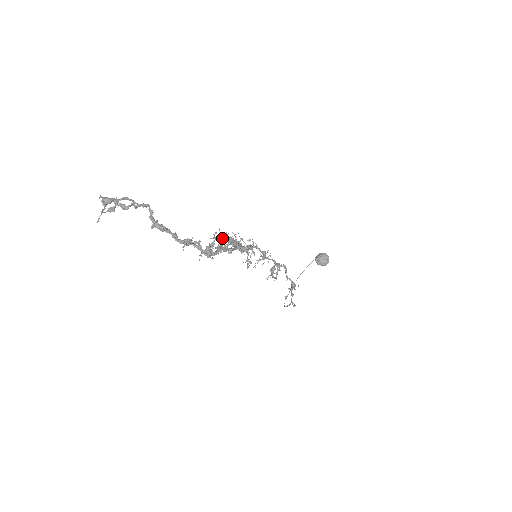
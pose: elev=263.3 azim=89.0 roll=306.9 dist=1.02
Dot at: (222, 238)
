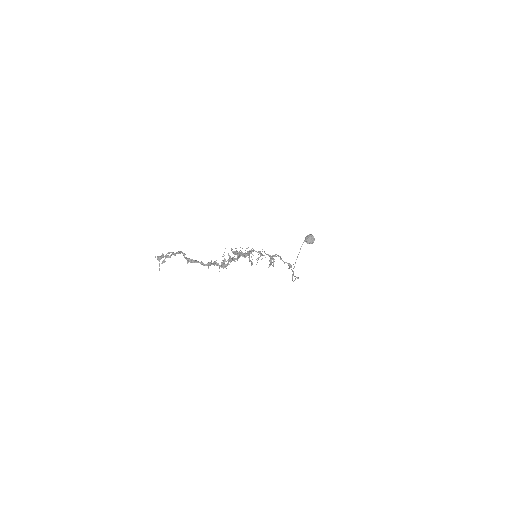
Dot at: (228, 255)
